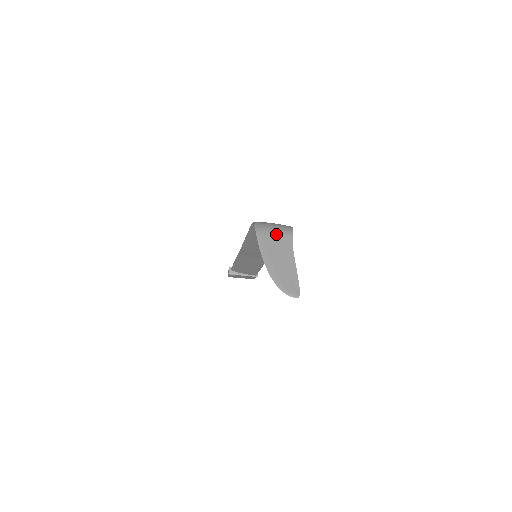
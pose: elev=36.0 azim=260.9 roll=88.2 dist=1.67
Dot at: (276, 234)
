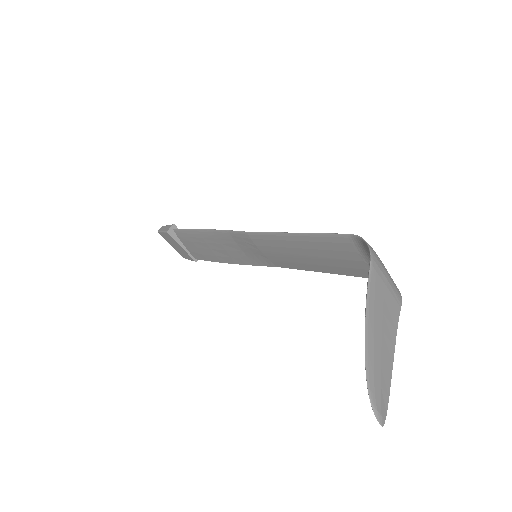
Dot at: (389, 285)
